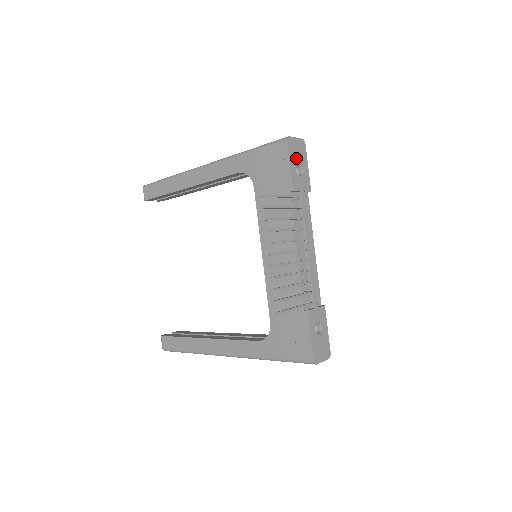
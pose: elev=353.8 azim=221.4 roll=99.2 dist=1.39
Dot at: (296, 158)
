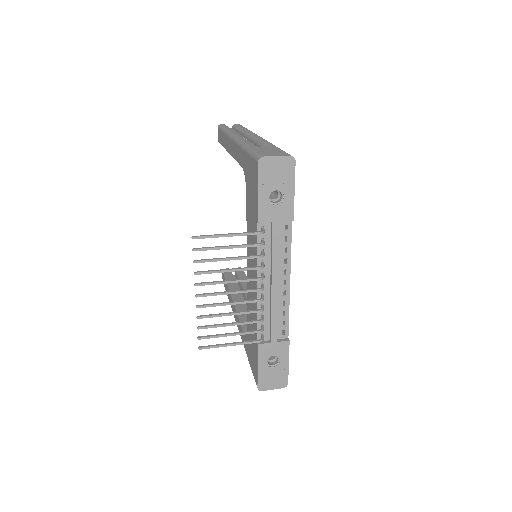
Dot at: (272, 183)
